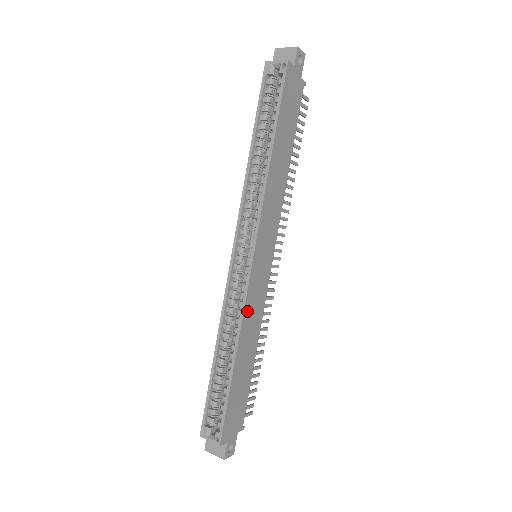
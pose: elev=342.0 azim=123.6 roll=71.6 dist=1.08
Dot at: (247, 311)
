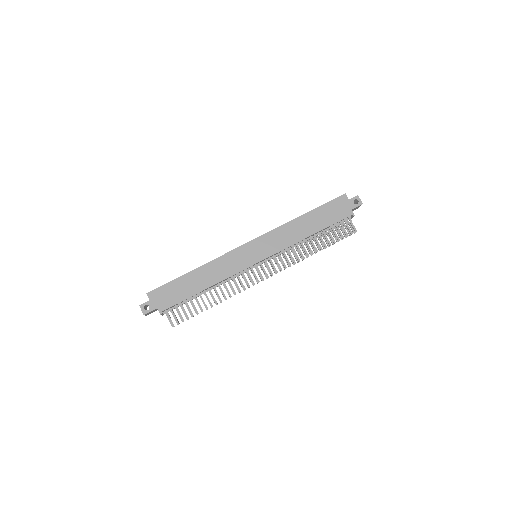
Dot at: (223, 259)
